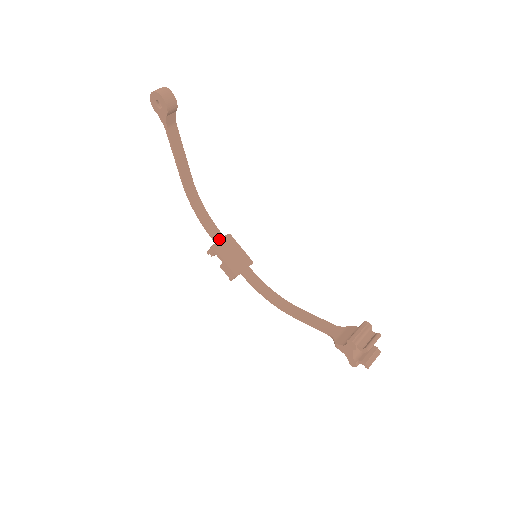
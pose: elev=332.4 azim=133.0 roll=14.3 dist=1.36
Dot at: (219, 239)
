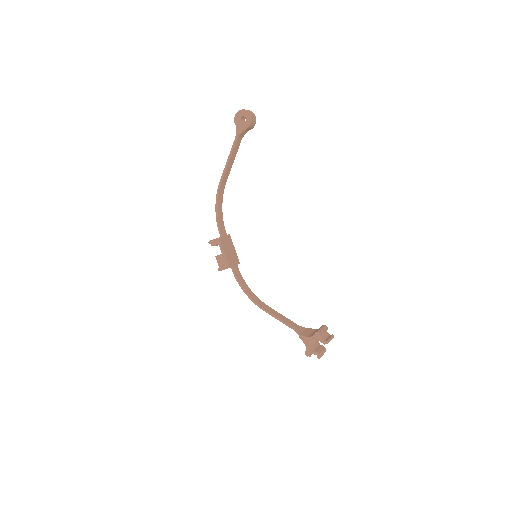
Dot at: (224, 235)
